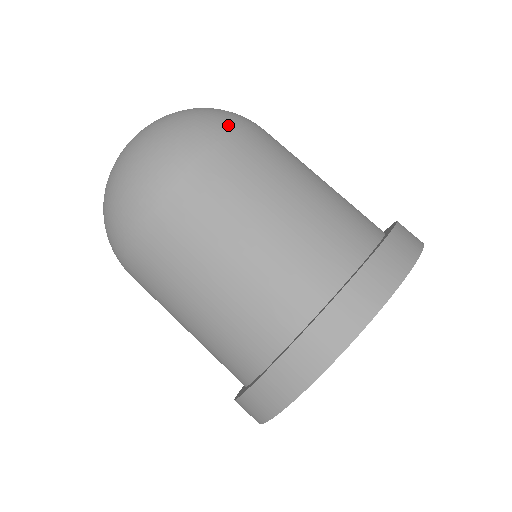
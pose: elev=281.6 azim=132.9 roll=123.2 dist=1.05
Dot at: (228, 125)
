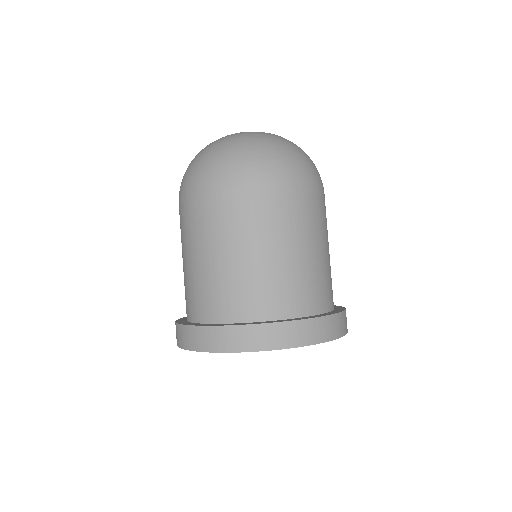
Dot at: (276, 178)
